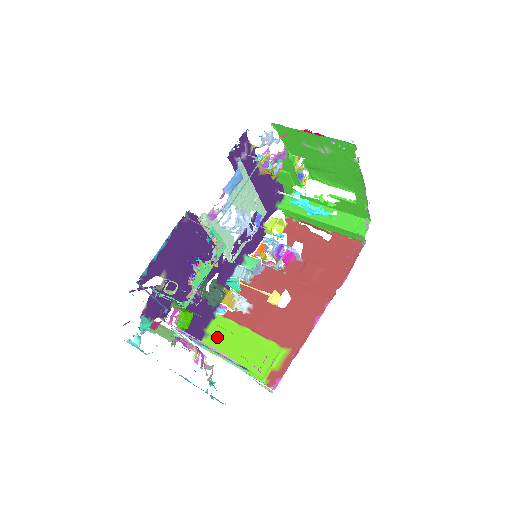
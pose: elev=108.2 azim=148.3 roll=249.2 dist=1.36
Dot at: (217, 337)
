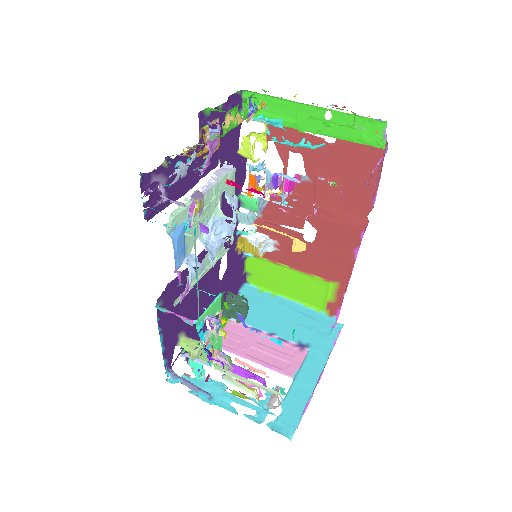
Dot at: (259, 276)
